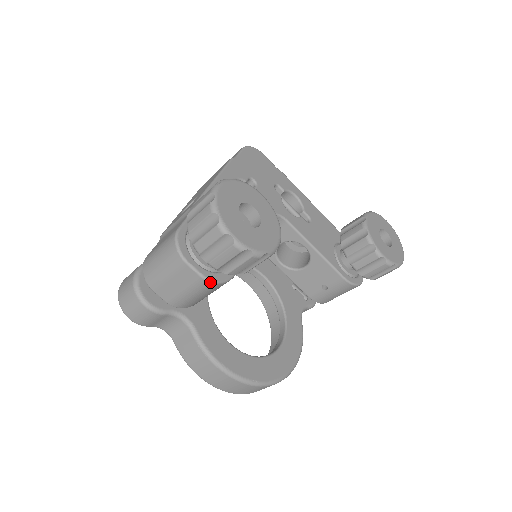
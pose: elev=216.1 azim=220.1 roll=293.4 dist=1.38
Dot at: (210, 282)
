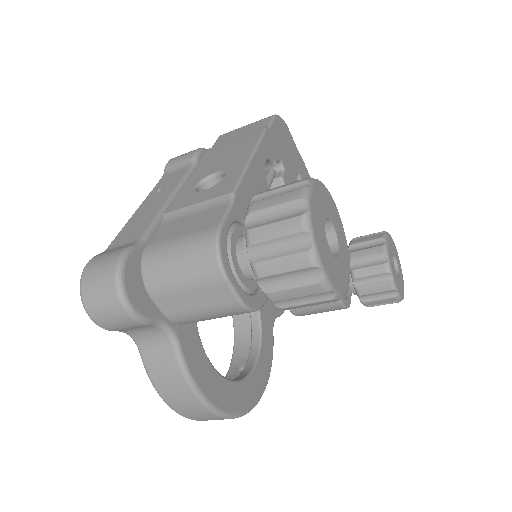
Dot at: (246, 309)
